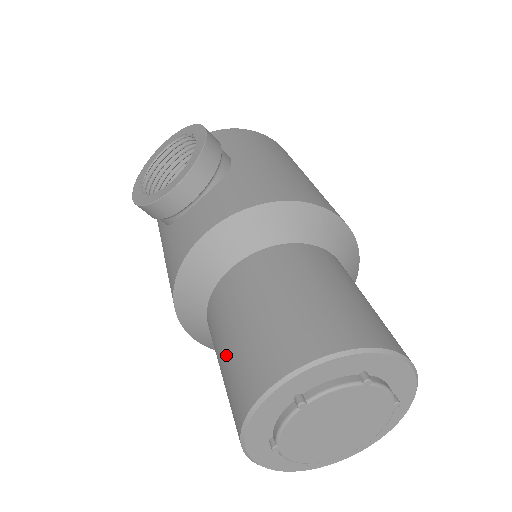
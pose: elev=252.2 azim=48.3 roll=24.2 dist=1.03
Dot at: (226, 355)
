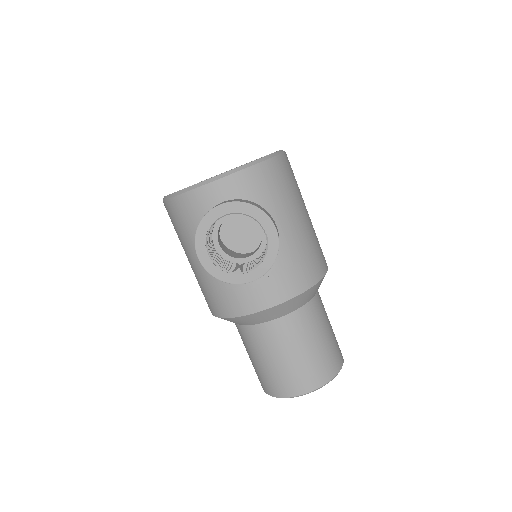
Dot at: (268, 365)
